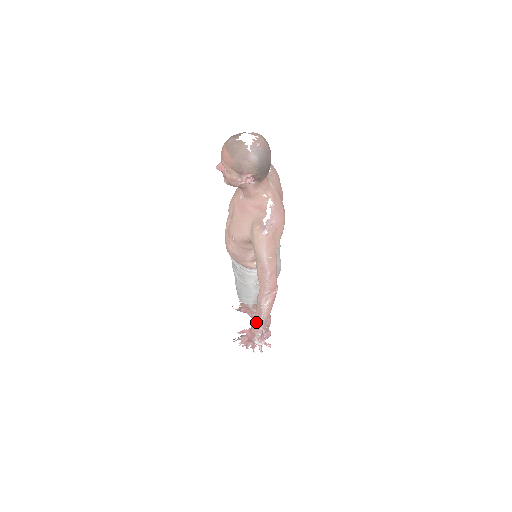
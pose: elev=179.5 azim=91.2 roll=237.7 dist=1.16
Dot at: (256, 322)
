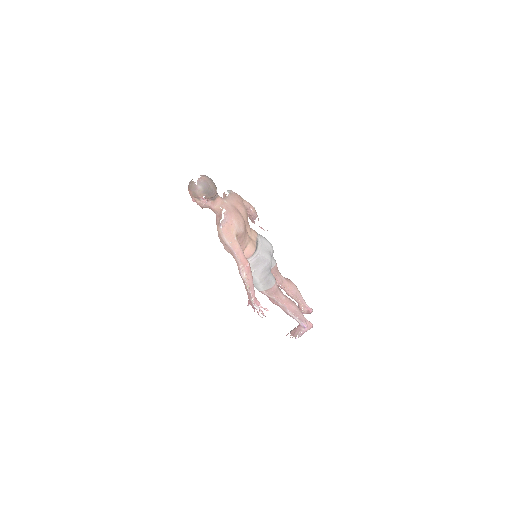
Dot at: (247, 291)
